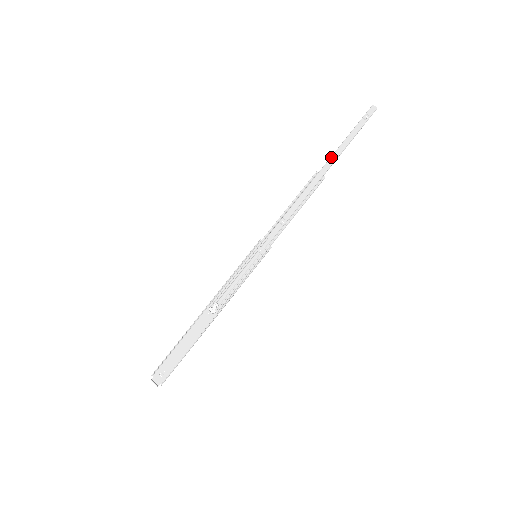
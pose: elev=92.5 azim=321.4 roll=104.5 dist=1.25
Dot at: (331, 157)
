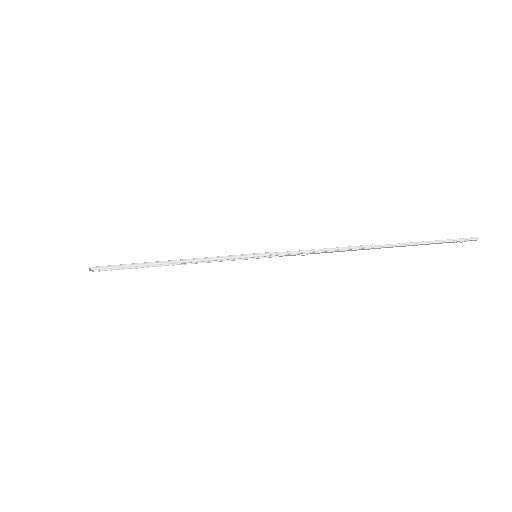
Dot at: occluded
